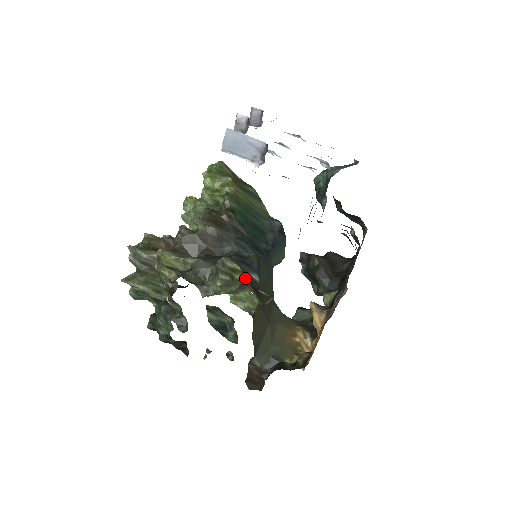
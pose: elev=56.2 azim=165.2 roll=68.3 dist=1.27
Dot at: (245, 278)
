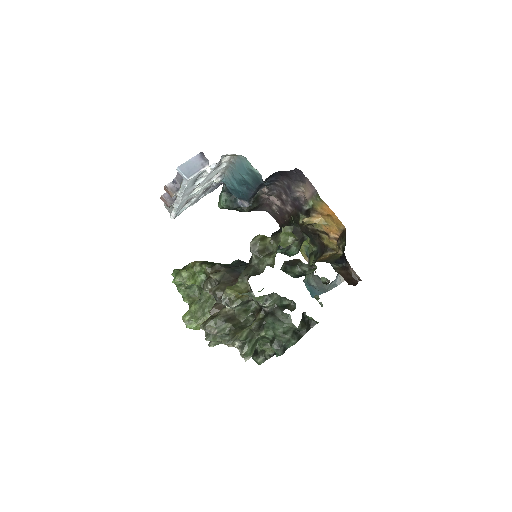
Dot at: (271, 237)
